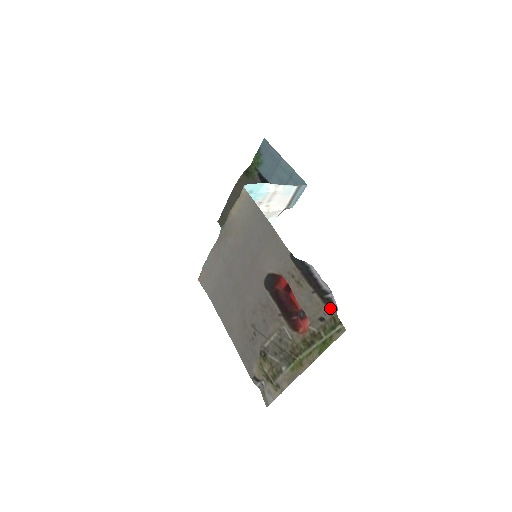
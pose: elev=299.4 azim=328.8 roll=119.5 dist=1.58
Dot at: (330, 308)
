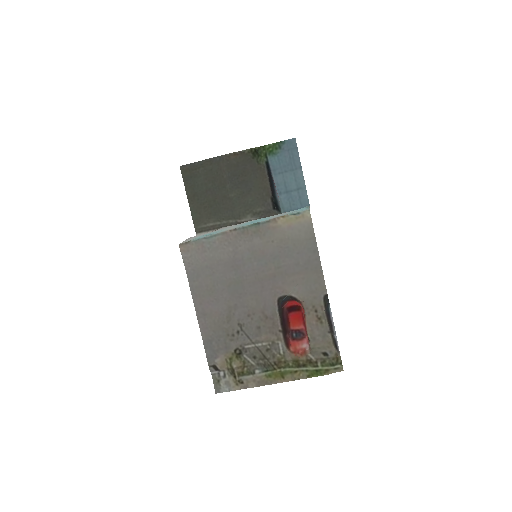
Dot at: (336, 349)
